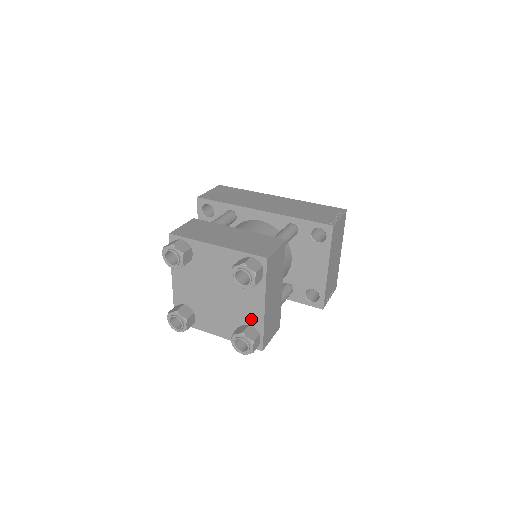
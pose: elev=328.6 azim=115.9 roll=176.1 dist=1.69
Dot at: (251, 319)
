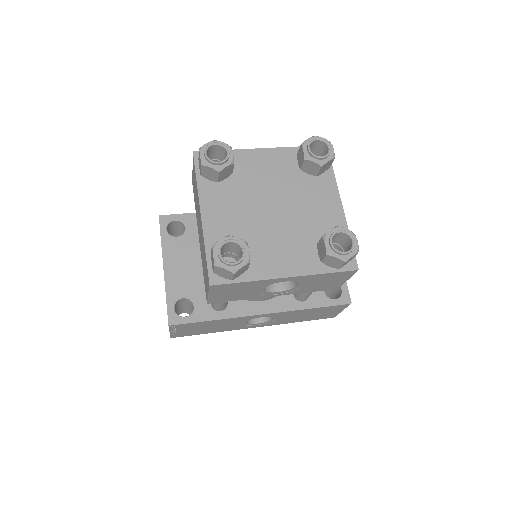
Dot at: (329, 227)
